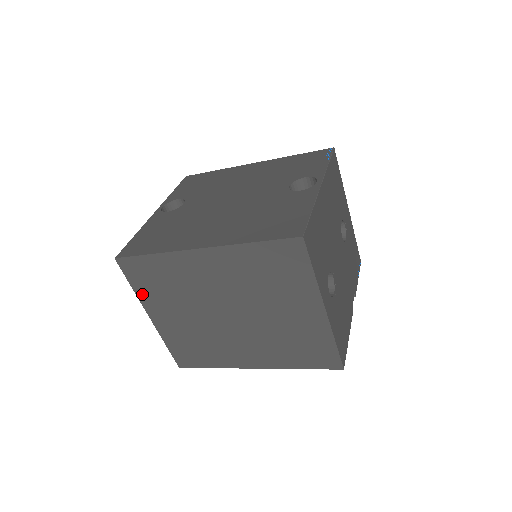
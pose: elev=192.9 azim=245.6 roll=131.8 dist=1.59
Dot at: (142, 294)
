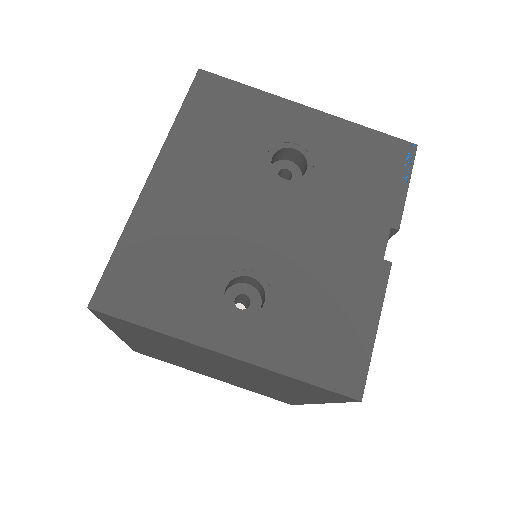
Dot at: (180, 366)
